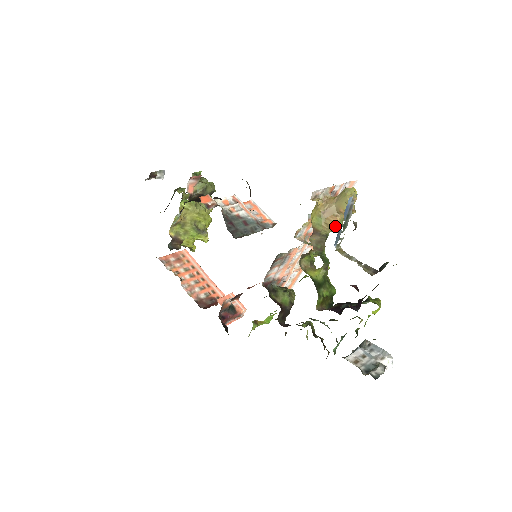
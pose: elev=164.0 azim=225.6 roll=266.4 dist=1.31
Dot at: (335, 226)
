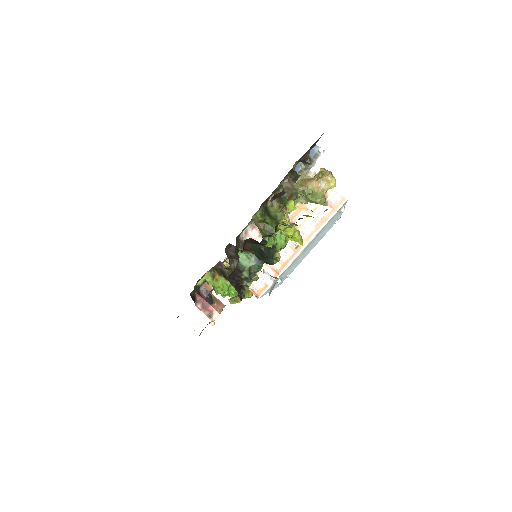
Dot at: (306, 186)
